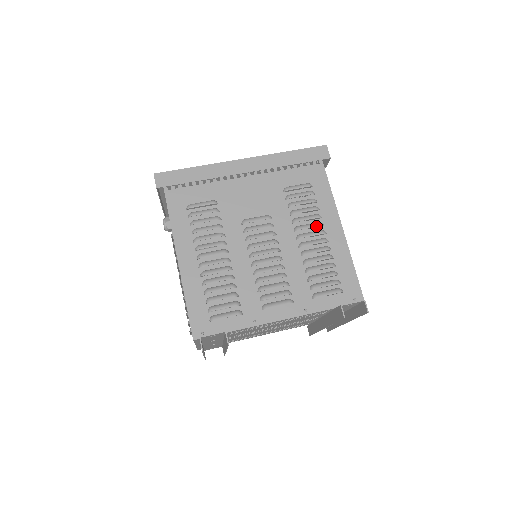
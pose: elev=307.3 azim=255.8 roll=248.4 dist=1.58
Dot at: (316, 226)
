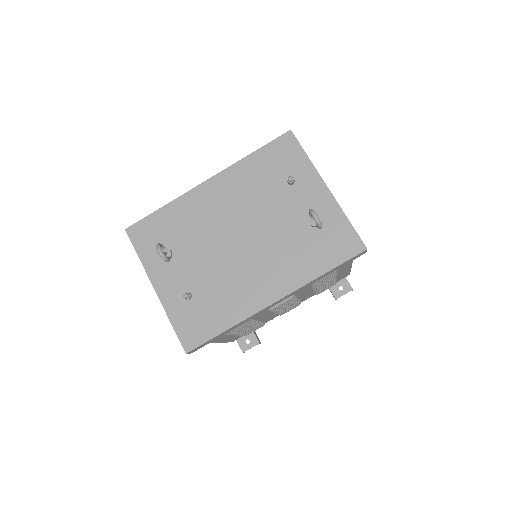
Dot at: occluded
